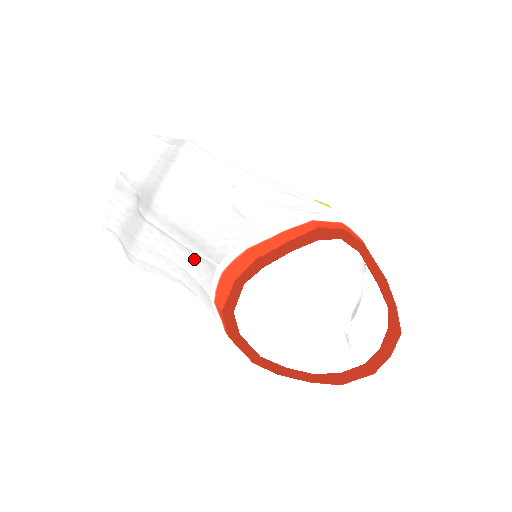
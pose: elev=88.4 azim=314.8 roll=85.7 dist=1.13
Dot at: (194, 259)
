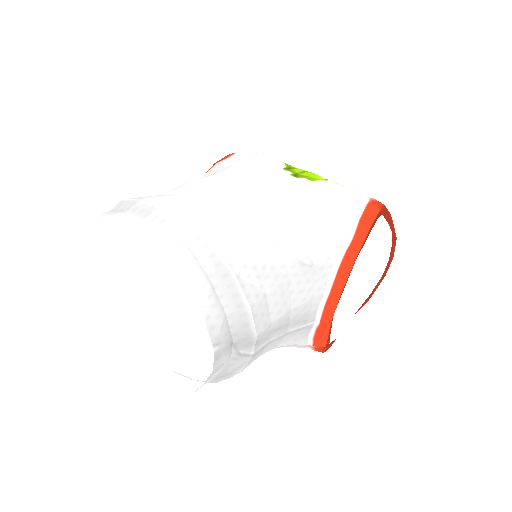
Dot at: (290, 335)
